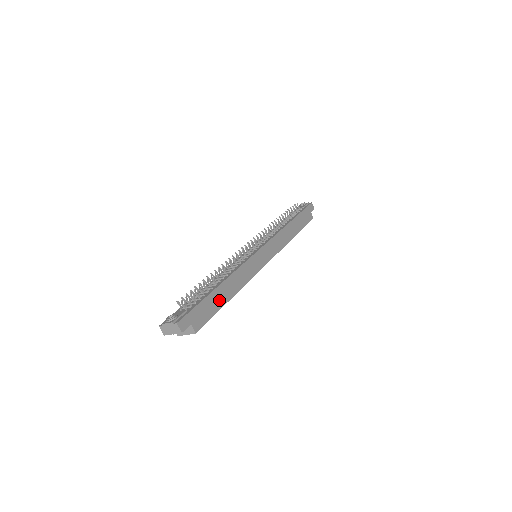
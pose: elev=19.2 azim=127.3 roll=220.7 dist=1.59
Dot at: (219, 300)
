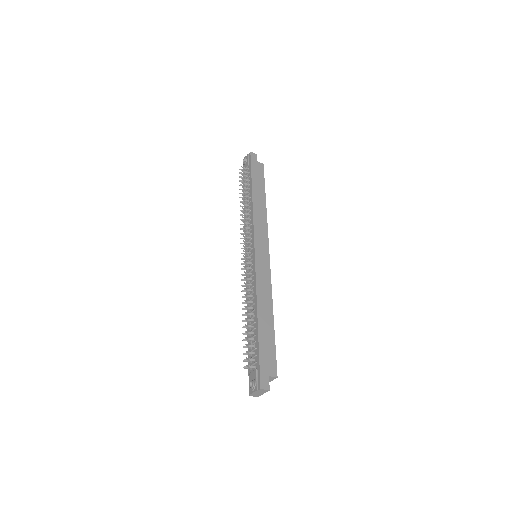
Dot at: (268, 332)
